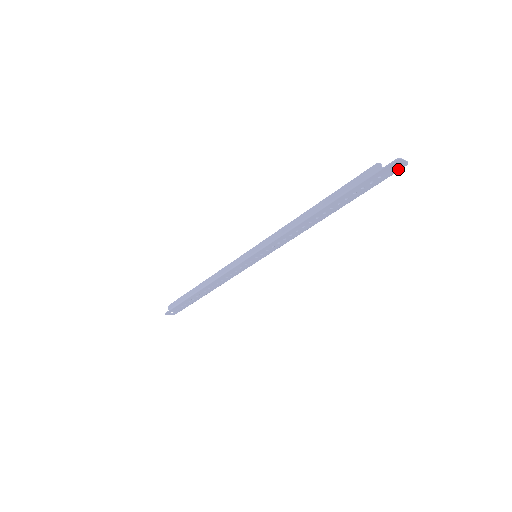
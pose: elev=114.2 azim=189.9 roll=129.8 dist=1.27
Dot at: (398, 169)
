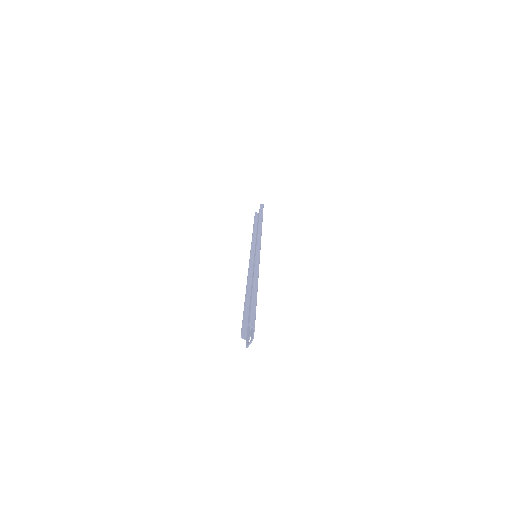
Dot at: (253, 334)
